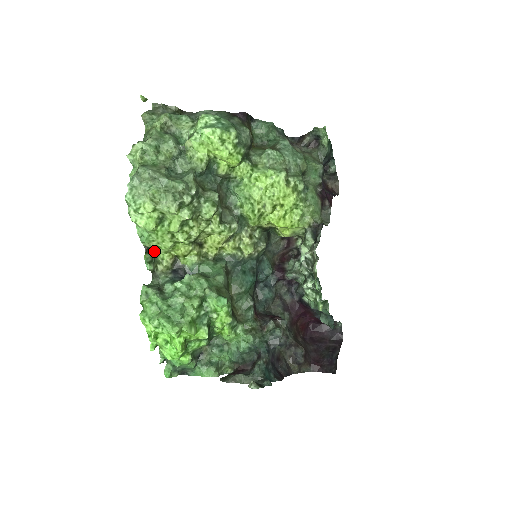
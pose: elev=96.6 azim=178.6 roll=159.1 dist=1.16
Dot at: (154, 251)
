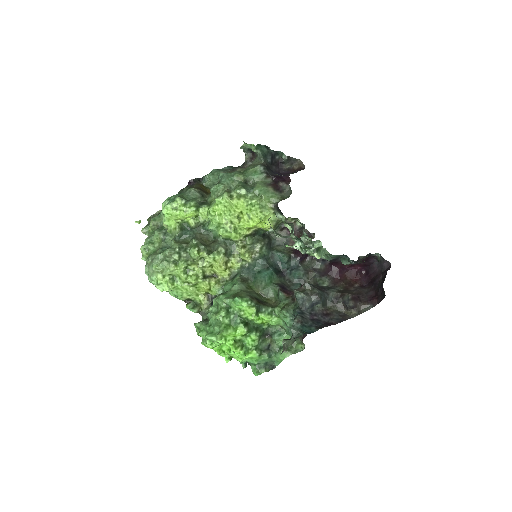
Dot at: (191, 300)
